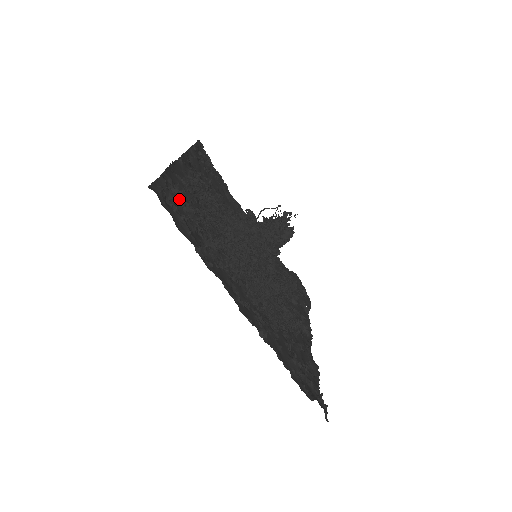
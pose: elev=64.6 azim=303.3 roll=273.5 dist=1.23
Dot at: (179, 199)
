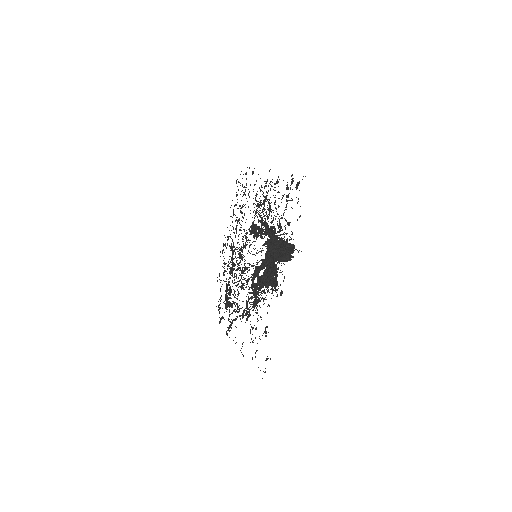
Dot at: (290, 188)
